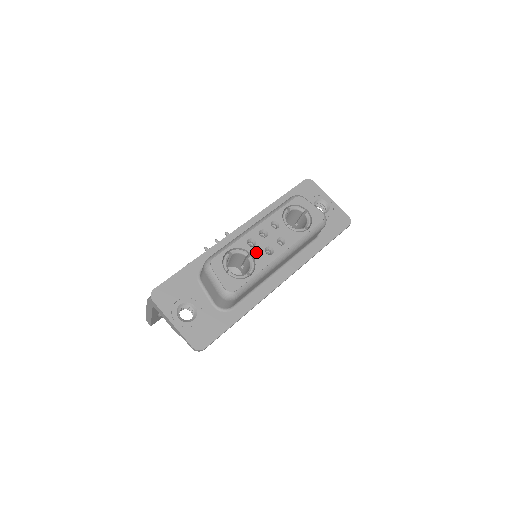
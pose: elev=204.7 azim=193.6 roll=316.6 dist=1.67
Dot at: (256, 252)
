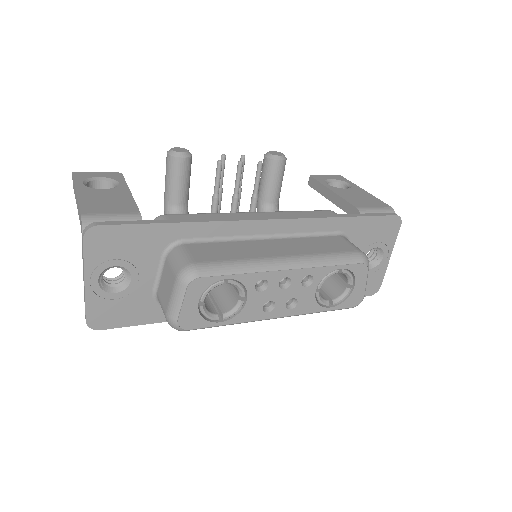
Dot at: (254, 300)
